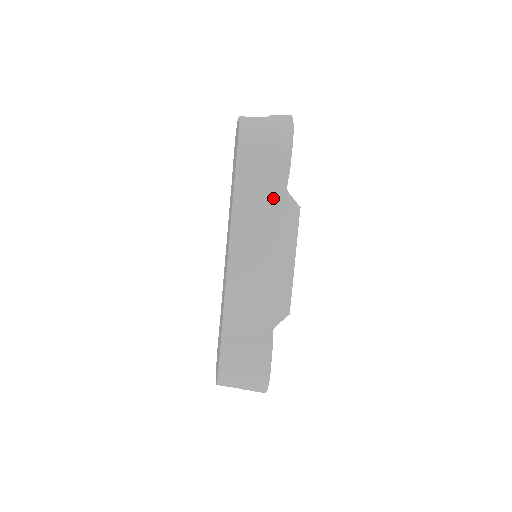
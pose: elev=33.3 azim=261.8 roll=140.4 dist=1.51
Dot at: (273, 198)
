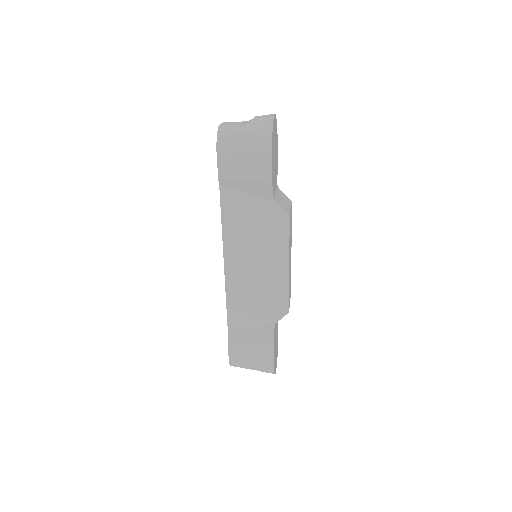
Dot at: (260, 208)
